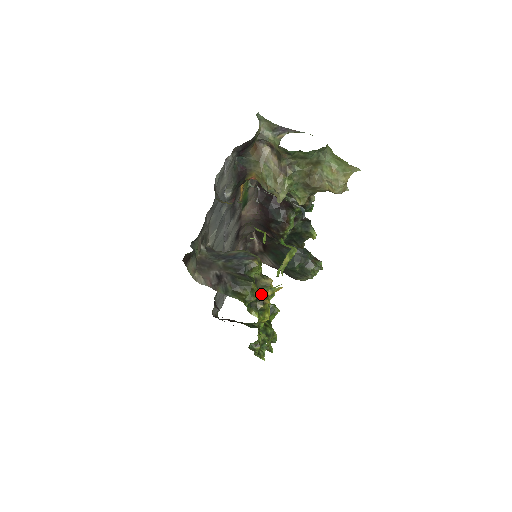
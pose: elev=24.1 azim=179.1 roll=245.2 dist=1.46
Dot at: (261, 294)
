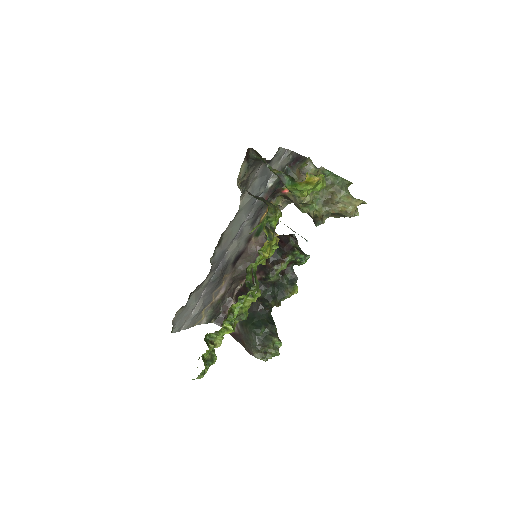
Dot at: occluded
